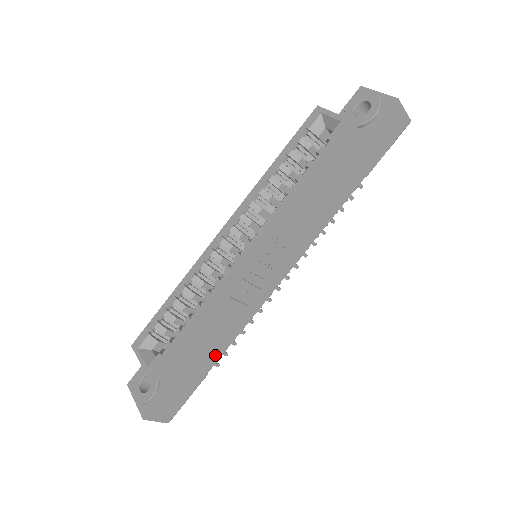
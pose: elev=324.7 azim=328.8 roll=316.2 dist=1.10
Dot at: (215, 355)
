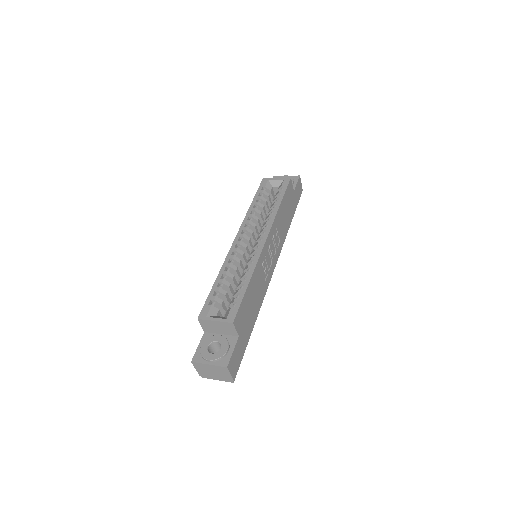
Dot at: (253, 319)
